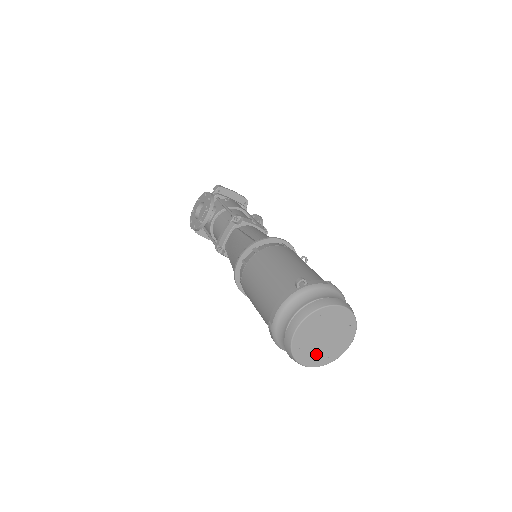
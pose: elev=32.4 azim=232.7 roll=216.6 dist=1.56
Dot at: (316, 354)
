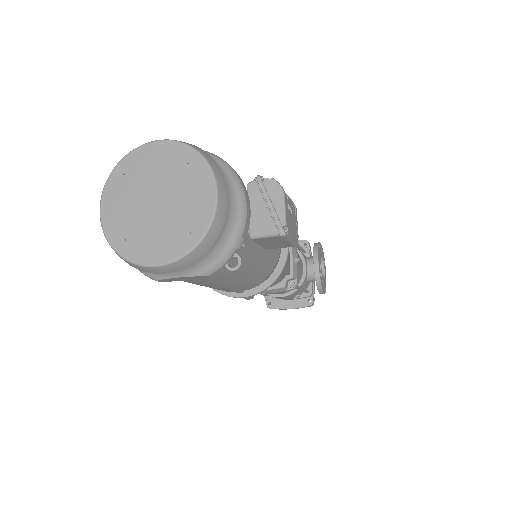
Dot at: (161, 236)
